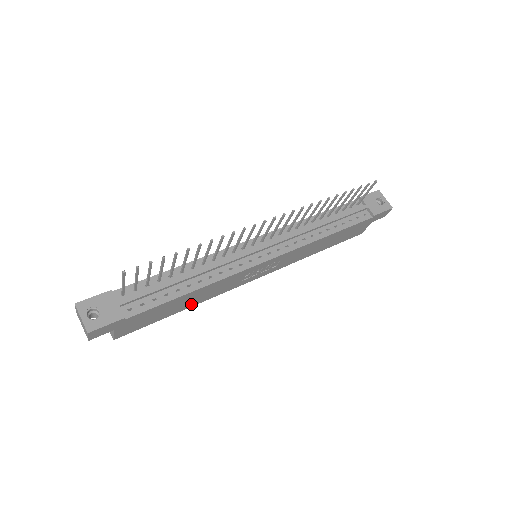
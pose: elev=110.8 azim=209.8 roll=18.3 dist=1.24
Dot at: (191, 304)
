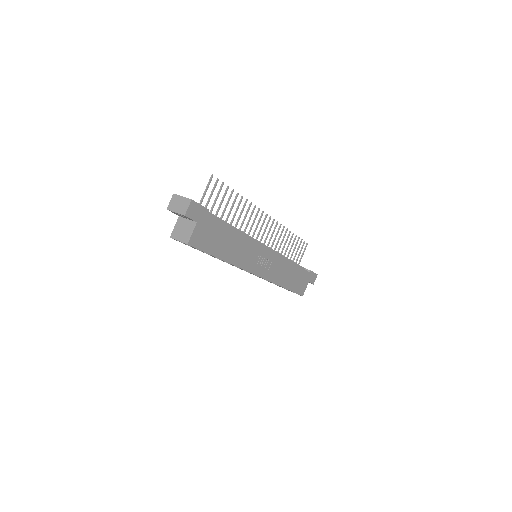
Dot at: (228, 257)
